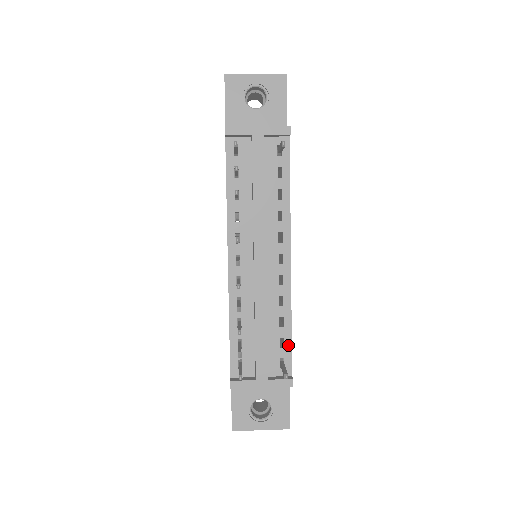
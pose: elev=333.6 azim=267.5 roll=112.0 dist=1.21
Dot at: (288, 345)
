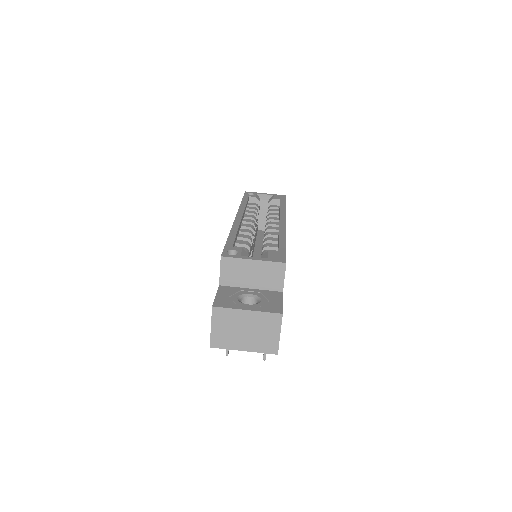
Dot at: occluded
